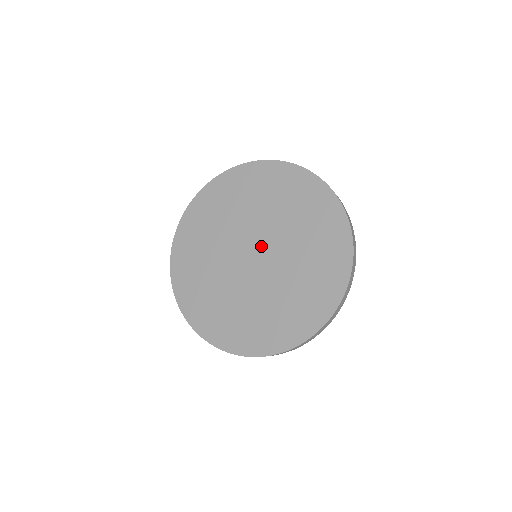
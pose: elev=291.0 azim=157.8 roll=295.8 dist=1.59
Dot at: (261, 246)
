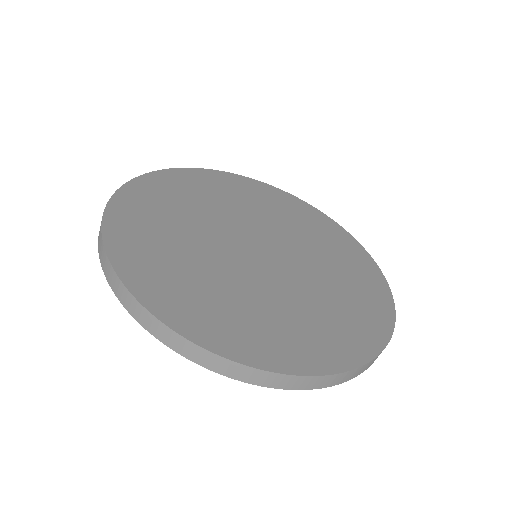
Dot at: (272, 246)
